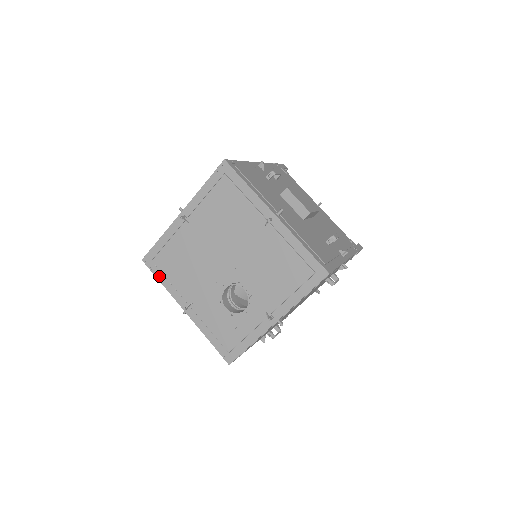
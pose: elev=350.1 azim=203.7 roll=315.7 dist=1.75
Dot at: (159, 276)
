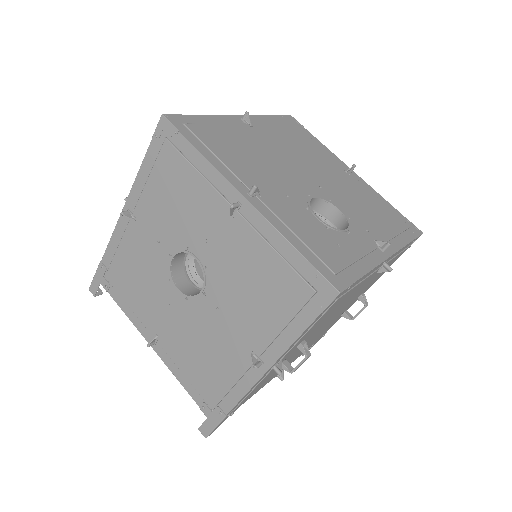
Dot at: (195, 142)
